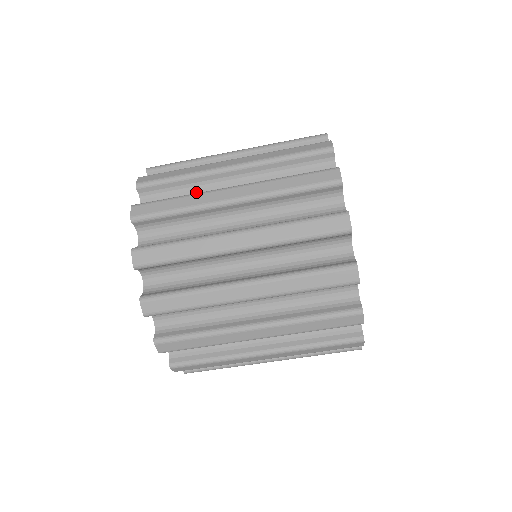
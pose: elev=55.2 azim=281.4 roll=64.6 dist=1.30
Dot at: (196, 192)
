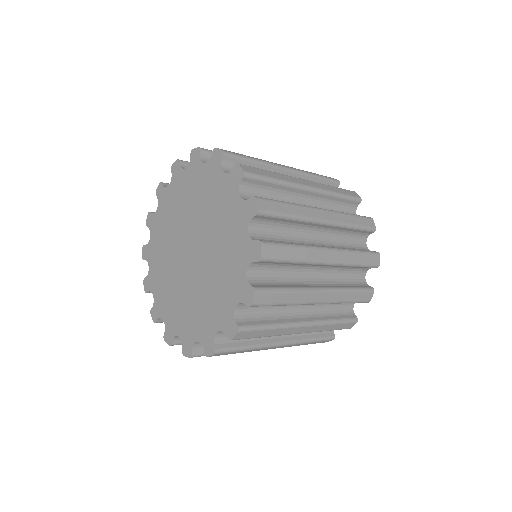
Dot at: occluded
